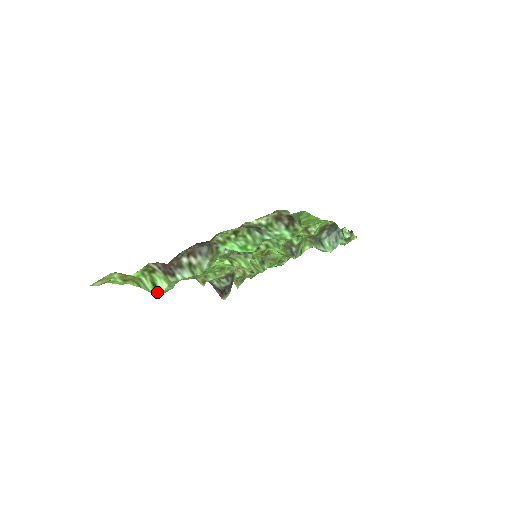
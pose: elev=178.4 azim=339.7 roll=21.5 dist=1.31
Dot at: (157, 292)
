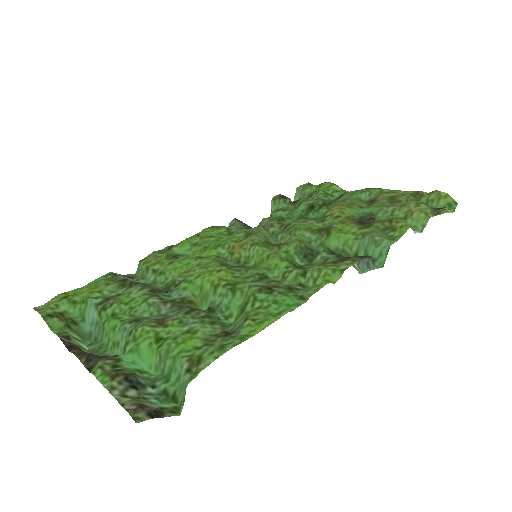
Dot at: (85, 344)
